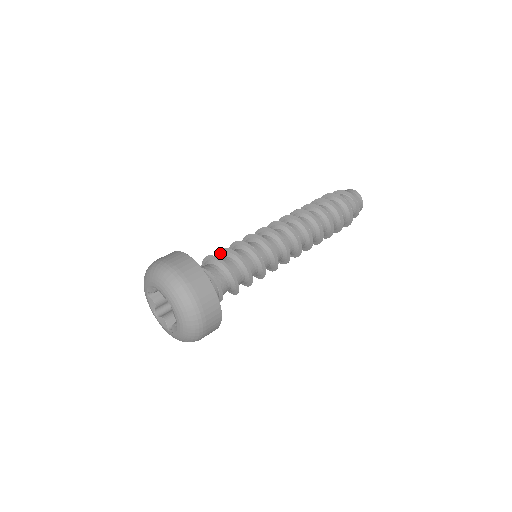
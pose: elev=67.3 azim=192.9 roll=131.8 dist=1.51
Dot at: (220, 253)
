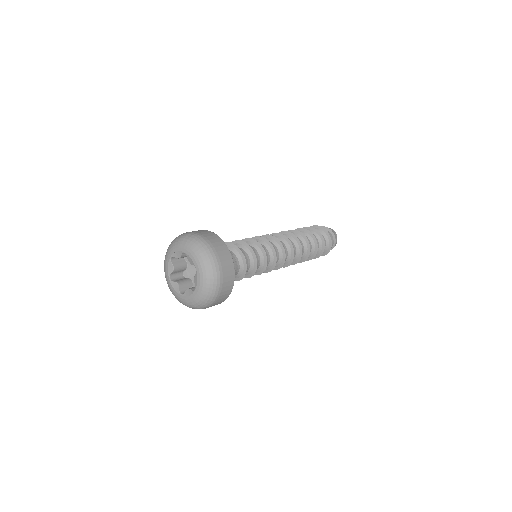
Dot at: occluded
